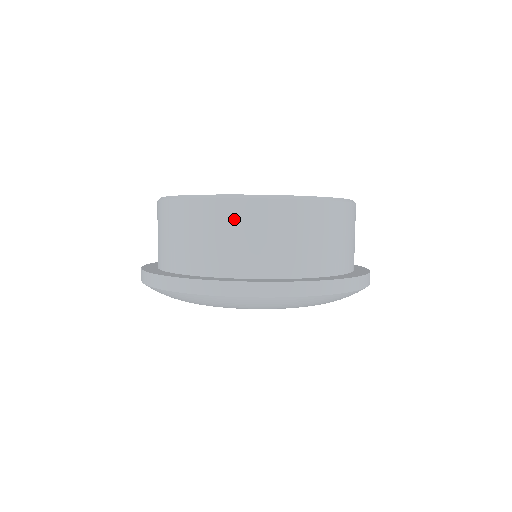
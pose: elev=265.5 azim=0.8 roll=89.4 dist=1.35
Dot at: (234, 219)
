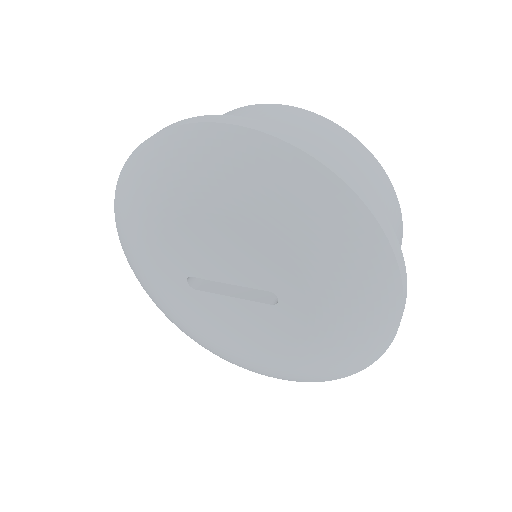
Dot at: (235, 114)
